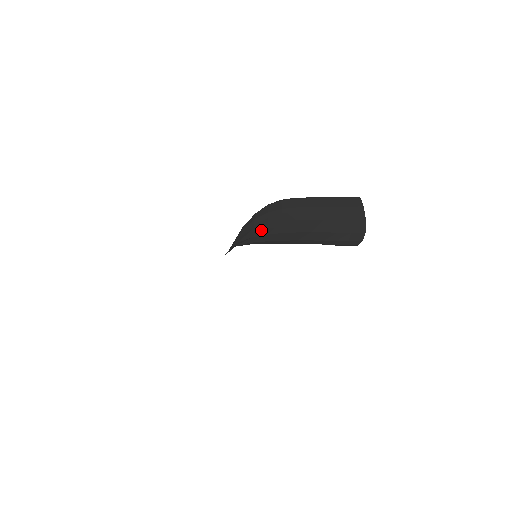
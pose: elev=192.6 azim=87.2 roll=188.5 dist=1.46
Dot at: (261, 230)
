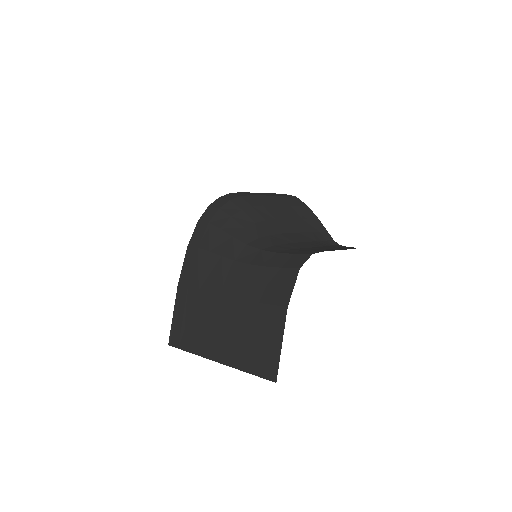
Dot at: (258, 230)
